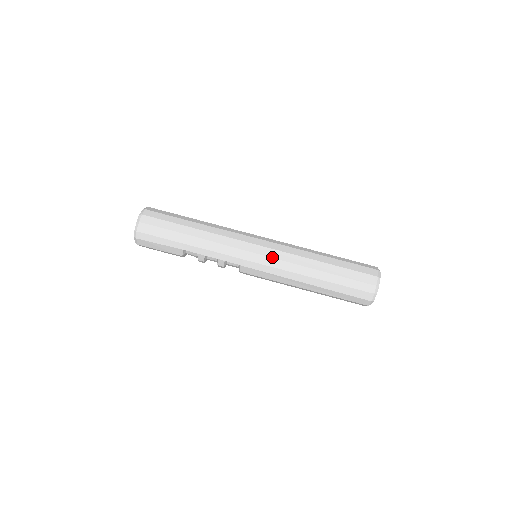
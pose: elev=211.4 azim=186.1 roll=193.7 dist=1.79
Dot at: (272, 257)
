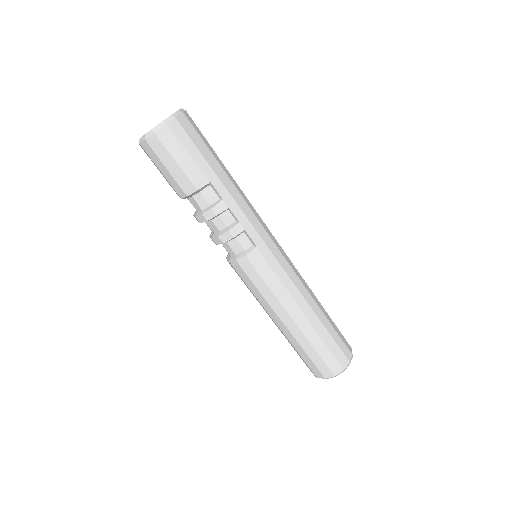
Dot at: (288, 262)
